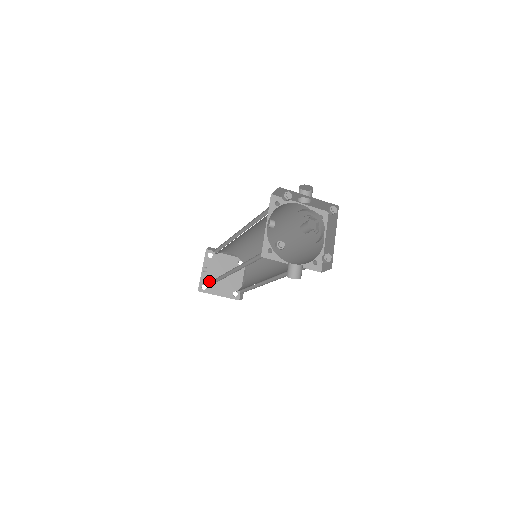
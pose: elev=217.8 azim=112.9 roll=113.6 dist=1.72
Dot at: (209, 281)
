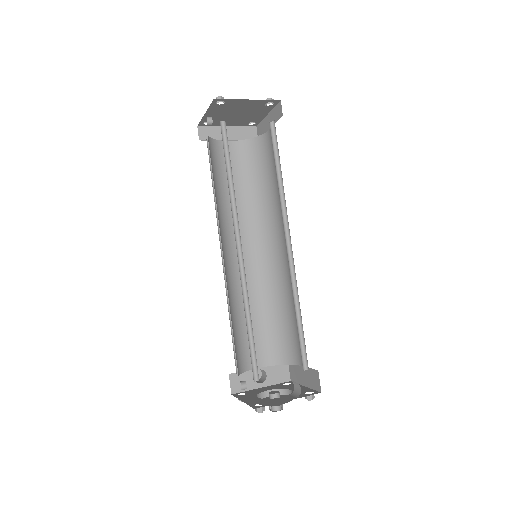
Dot at: (215, 119)
